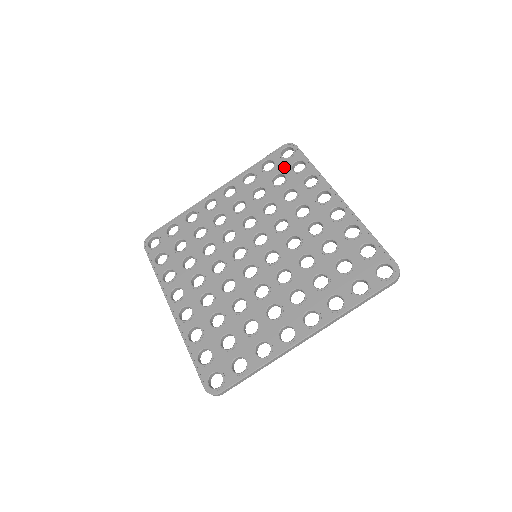
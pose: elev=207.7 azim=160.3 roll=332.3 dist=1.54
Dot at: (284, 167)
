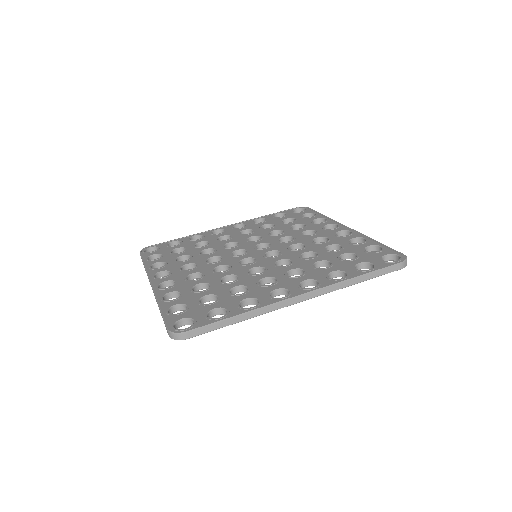
Dot at: (295, 215)
